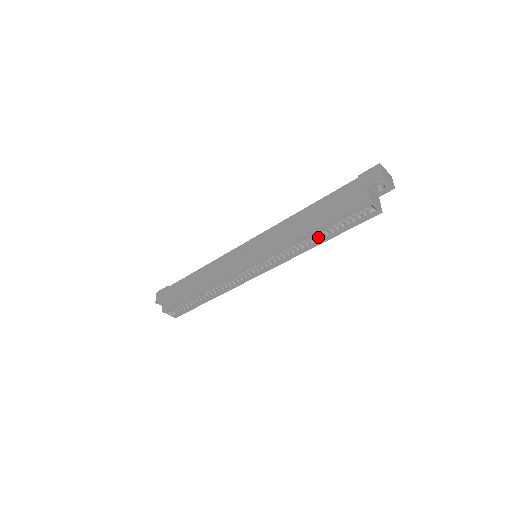
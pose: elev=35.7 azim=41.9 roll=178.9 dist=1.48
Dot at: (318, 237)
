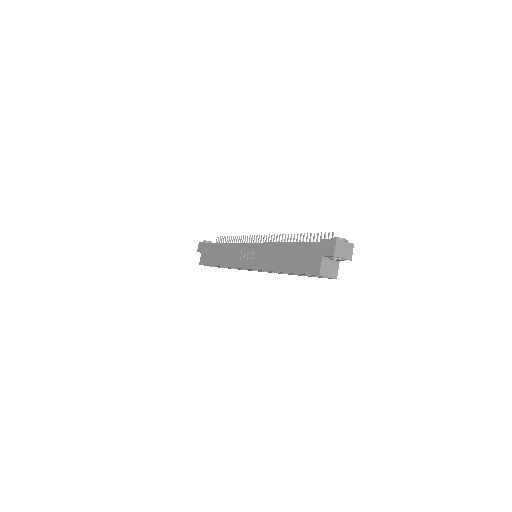
Dot at: occluded
